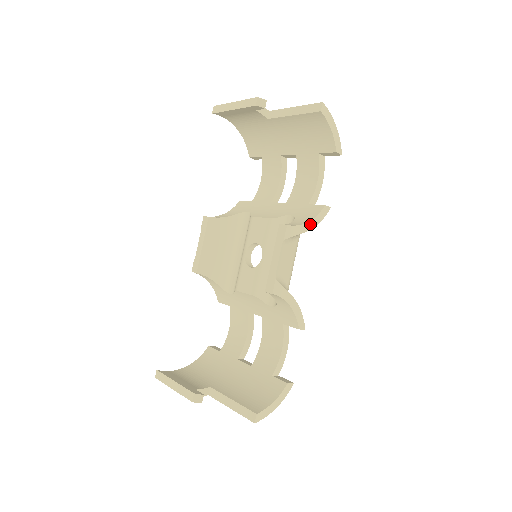
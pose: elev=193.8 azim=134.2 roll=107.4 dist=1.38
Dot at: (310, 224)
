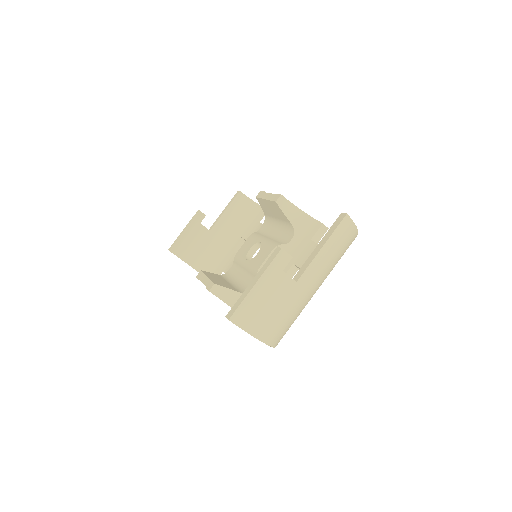
Dot at: occluded
